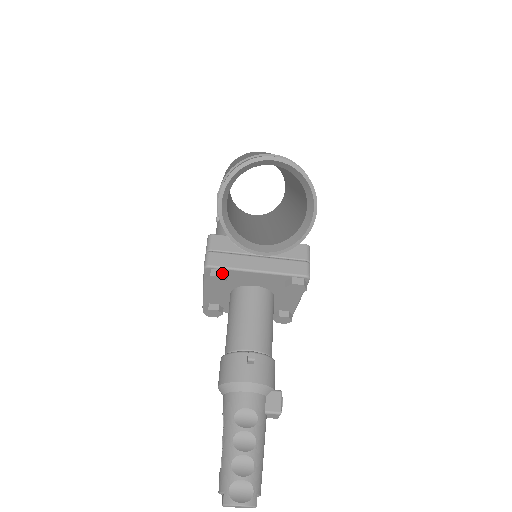
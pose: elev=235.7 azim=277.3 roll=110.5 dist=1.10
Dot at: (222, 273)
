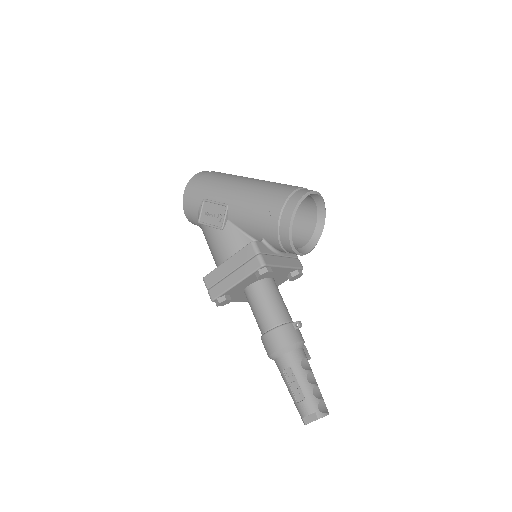
Dot at: occluded
